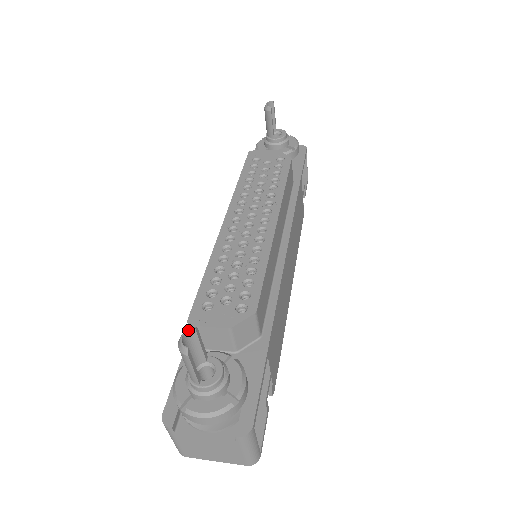
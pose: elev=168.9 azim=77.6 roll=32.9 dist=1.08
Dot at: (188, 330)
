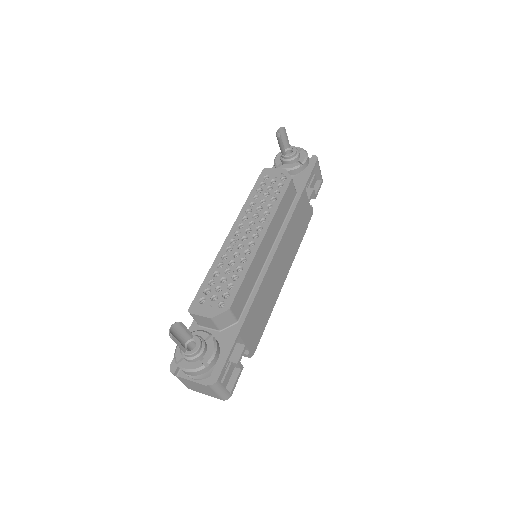
Dot at: (175, 323)
